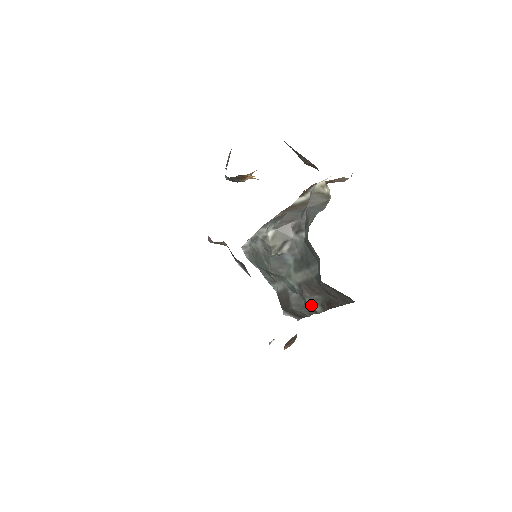
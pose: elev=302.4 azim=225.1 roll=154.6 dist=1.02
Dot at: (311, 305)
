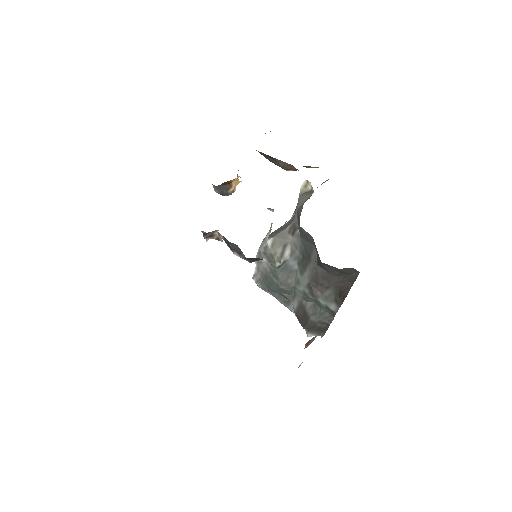
Dot at: (326, 306)
